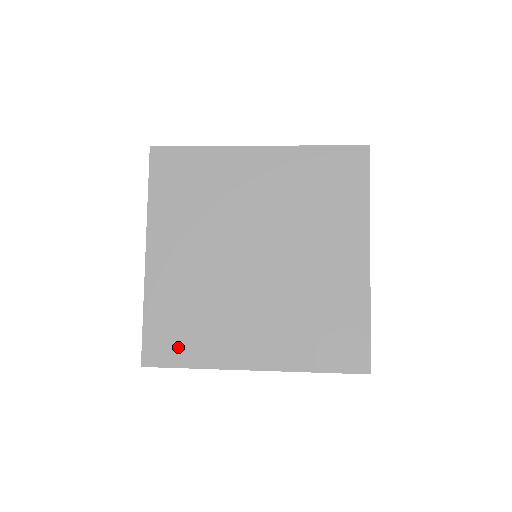
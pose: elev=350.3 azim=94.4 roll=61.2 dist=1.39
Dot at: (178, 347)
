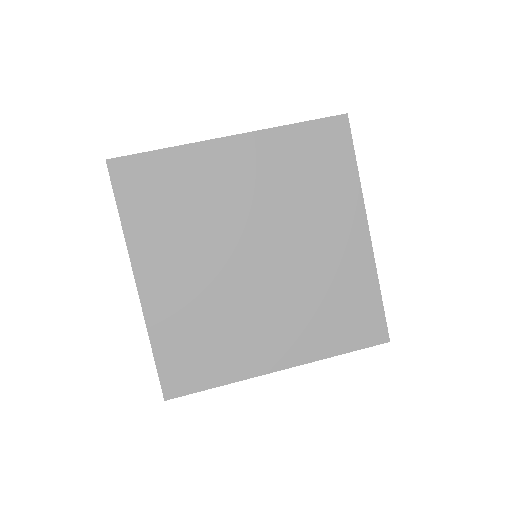
Dot at: (199, 370)
